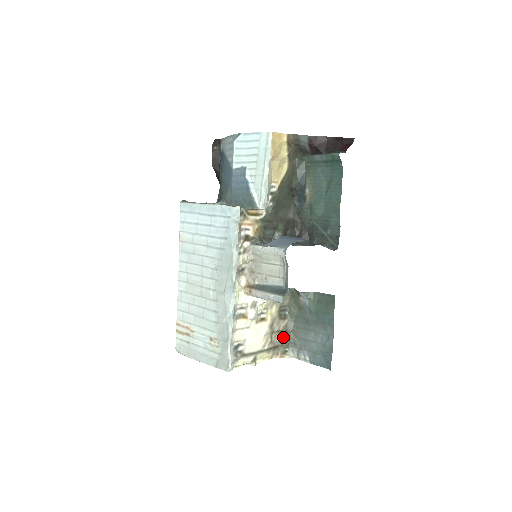
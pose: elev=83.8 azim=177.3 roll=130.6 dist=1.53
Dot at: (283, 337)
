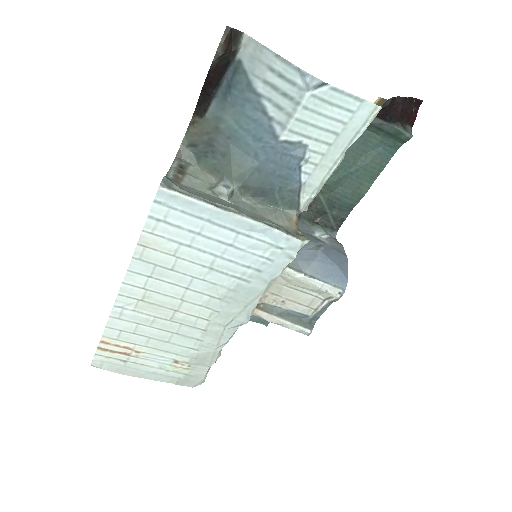
Dot at: occluded
